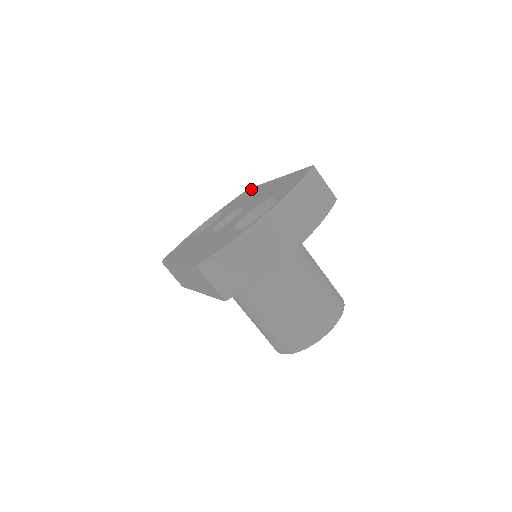
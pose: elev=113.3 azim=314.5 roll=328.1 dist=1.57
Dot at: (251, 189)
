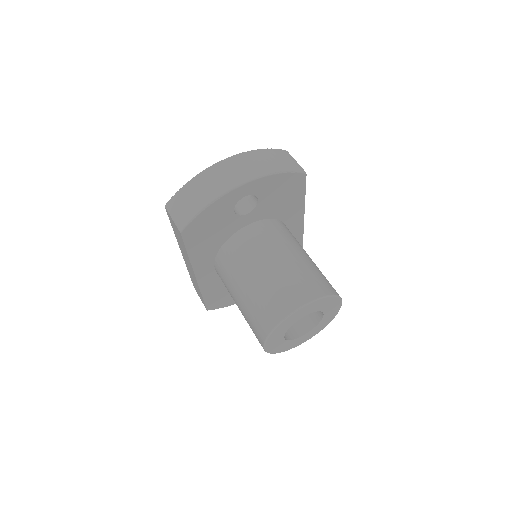
Dot at: occluded
